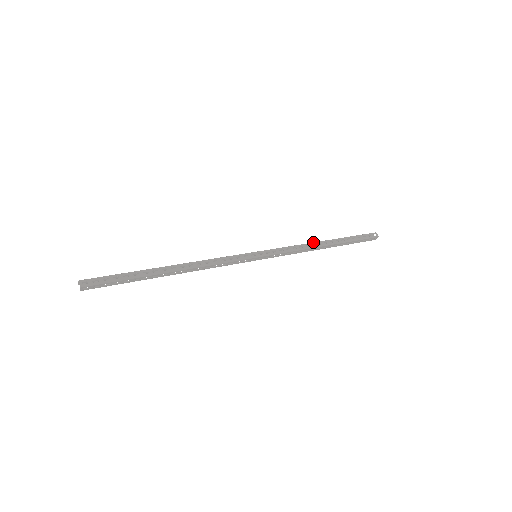
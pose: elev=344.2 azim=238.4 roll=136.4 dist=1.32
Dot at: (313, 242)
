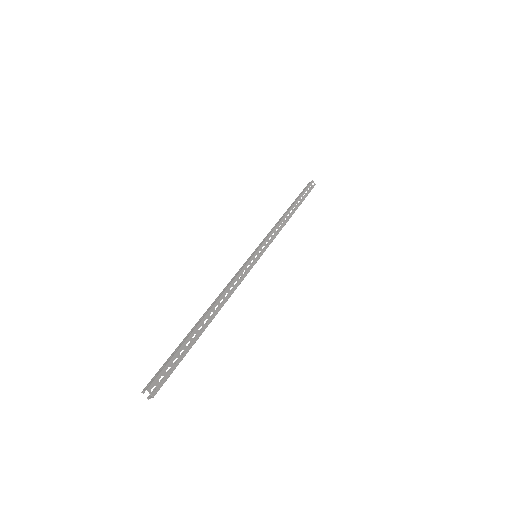
Dot at: (284, 216)
